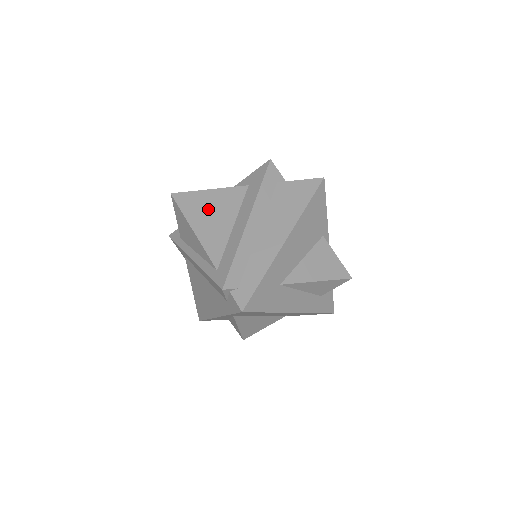
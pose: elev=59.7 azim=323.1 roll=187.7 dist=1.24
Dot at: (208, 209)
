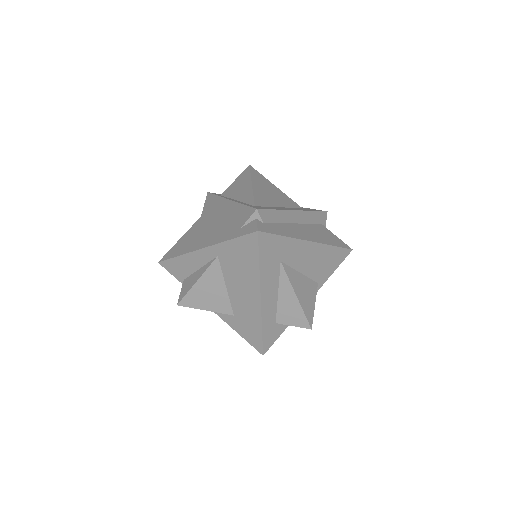
Dot at: (269, 189)
